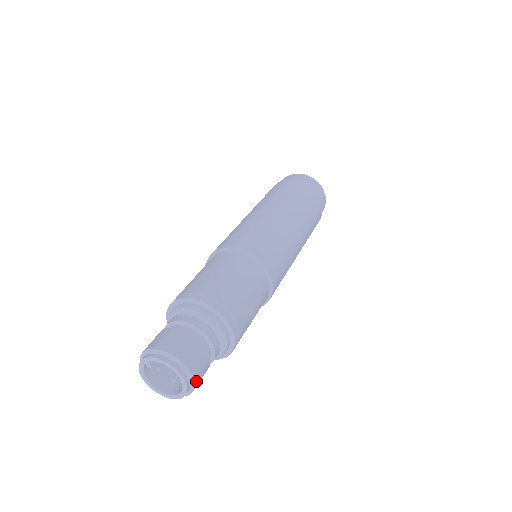
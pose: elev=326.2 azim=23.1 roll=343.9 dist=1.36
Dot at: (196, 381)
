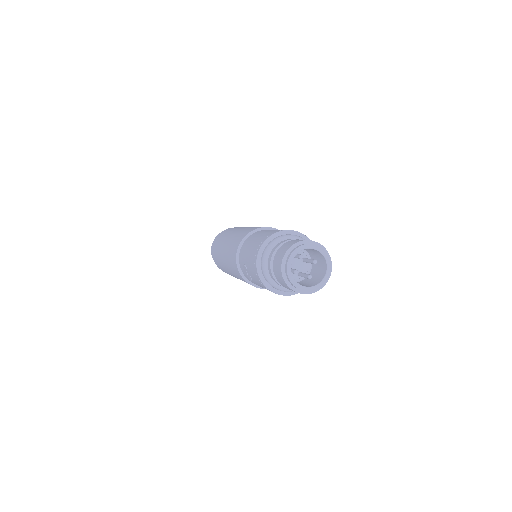
Dot at: occluded
